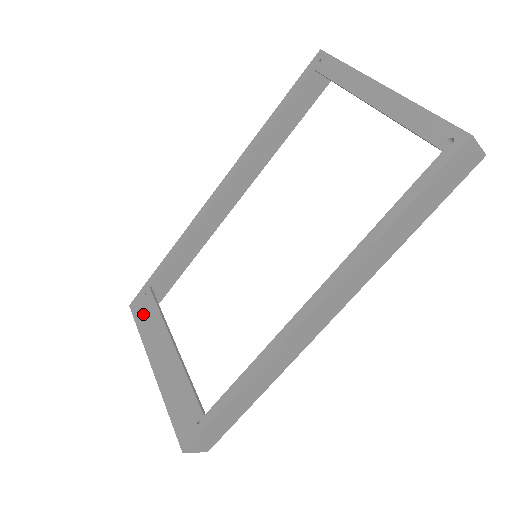
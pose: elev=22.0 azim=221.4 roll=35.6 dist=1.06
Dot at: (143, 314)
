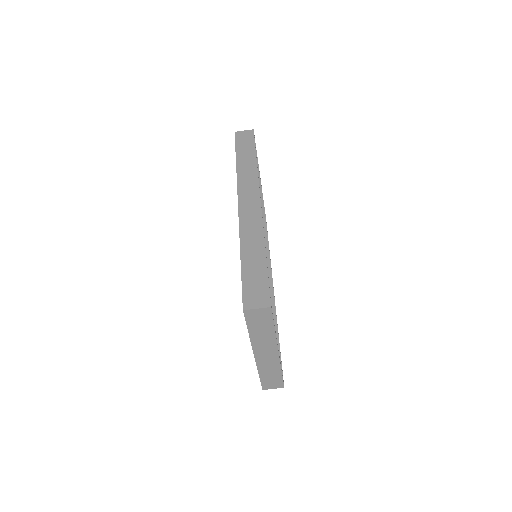
Dot at: occluded
